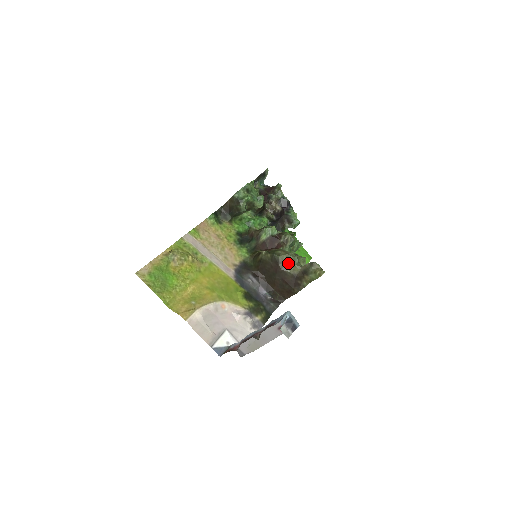
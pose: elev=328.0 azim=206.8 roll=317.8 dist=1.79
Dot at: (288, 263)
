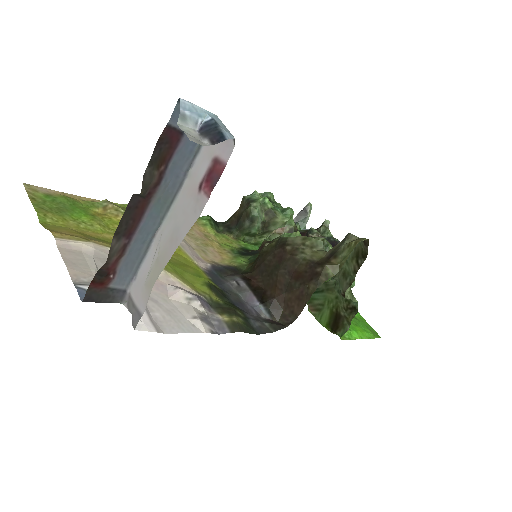
Dot at: (303, 246)
